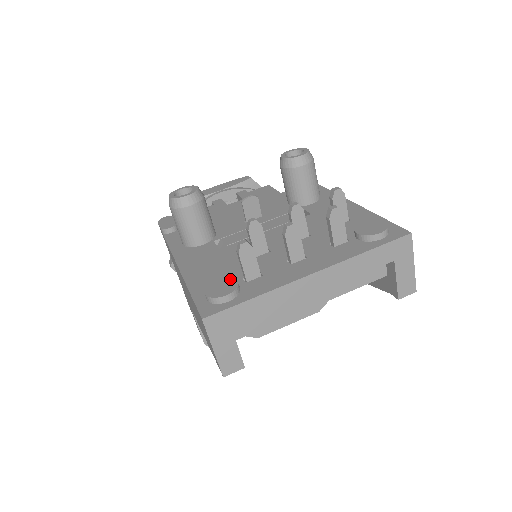
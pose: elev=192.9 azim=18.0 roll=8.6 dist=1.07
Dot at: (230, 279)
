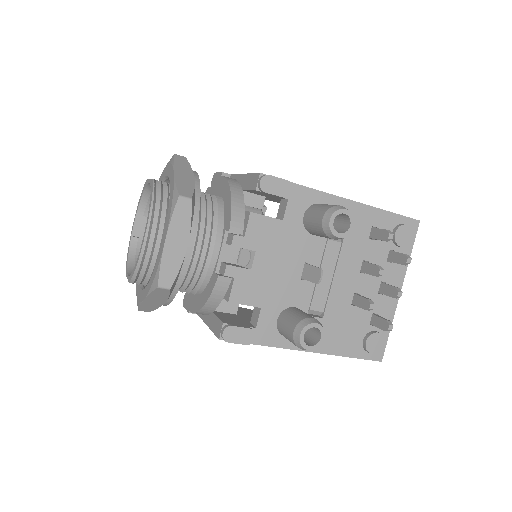
Dot at: (373, 336)
